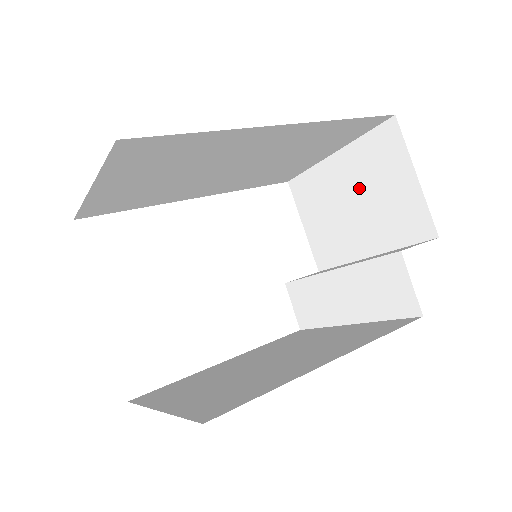
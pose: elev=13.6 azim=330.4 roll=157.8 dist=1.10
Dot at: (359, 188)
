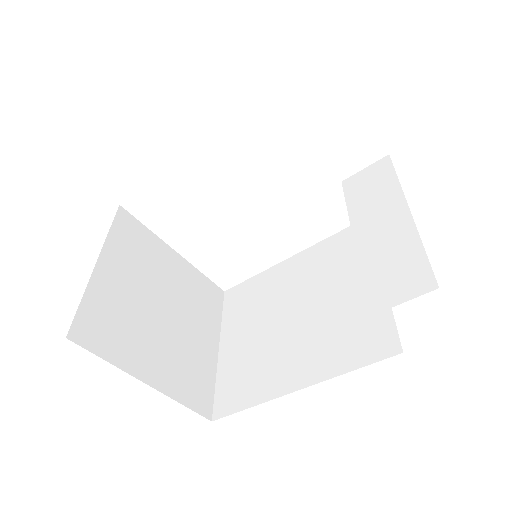
Dot at: occluded
